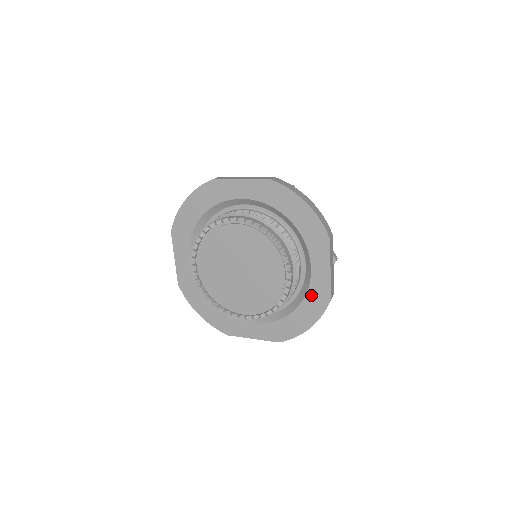
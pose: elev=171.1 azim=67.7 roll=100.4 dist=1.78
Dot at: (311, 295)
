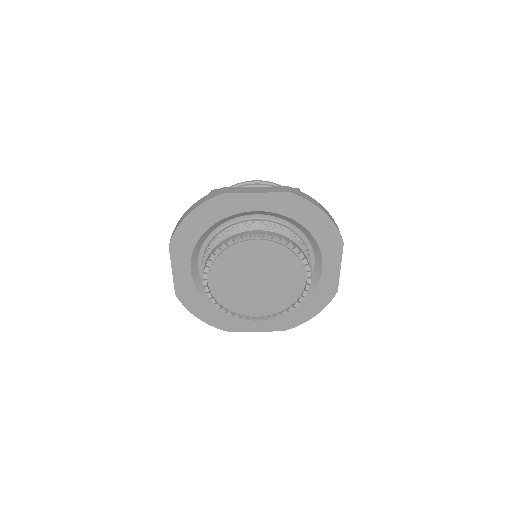
Dot at: (319, 290)
